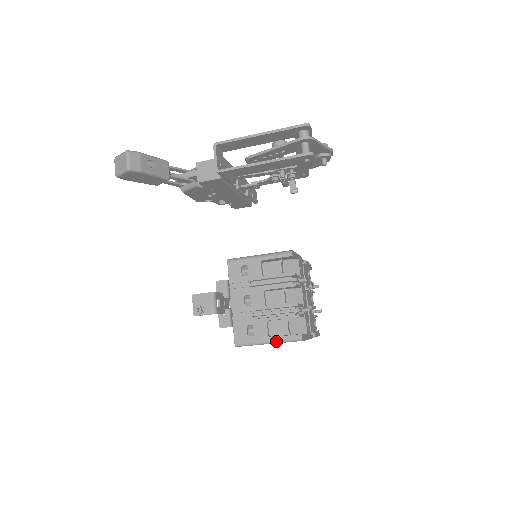
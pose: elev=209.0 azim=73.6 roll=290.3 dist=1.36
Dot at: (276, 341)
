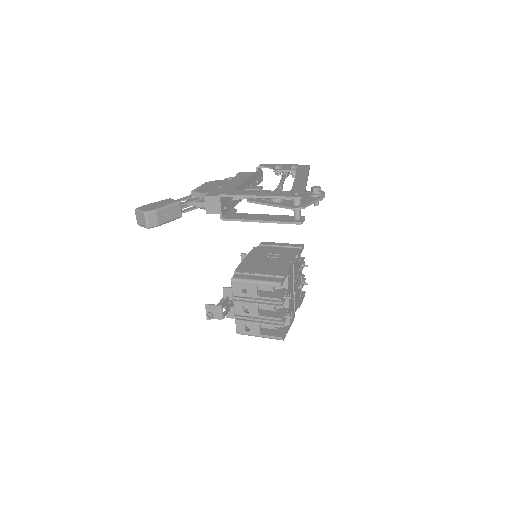
Dot at: (265, 337)
